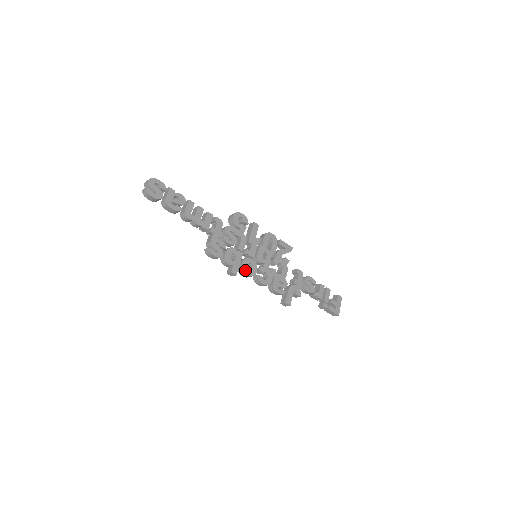
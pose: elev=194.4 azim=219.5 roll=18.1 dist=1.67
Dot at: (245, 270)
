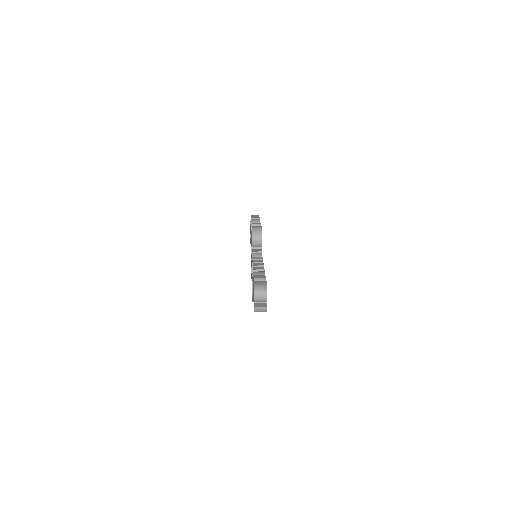
Dot at: occluded
